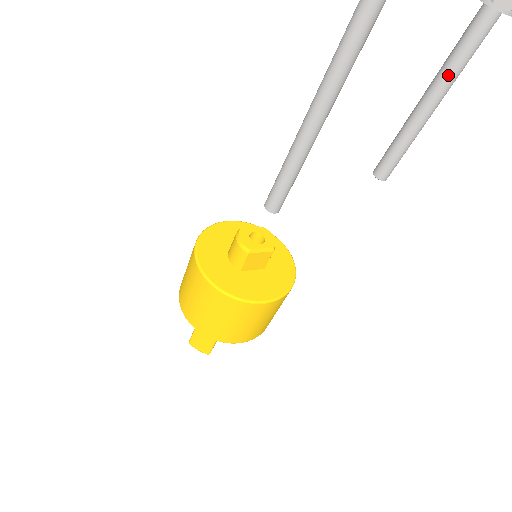
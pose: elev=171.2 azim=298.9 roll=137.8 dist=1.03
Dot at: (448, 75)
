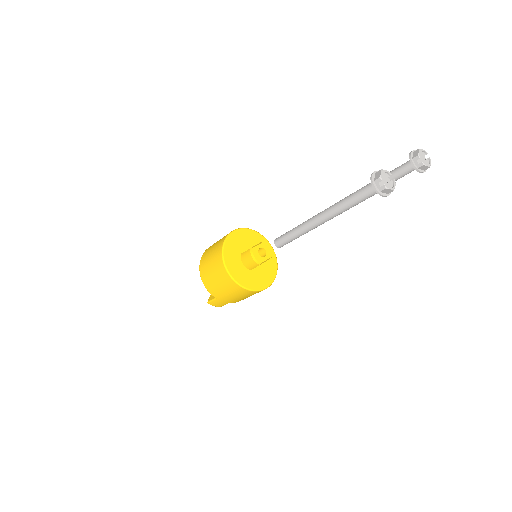
Dot at: occluded
